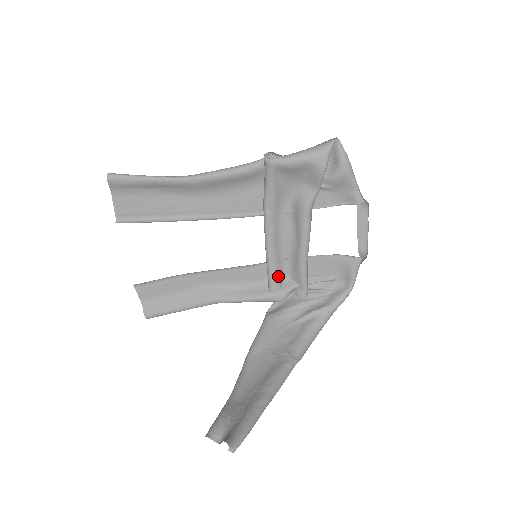
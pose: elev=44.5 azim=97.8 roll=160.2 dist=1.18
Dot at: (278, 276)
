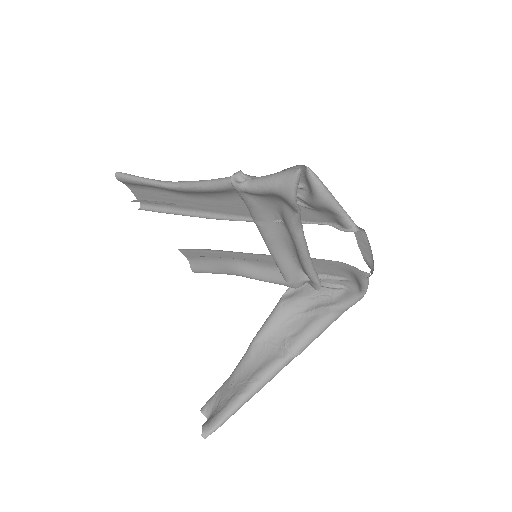
Dot at: (287, 269)
